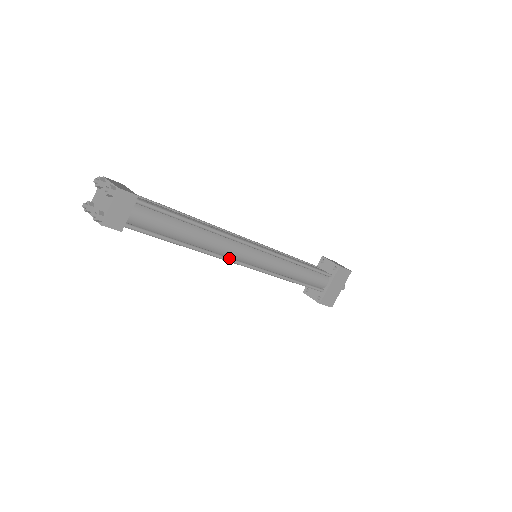
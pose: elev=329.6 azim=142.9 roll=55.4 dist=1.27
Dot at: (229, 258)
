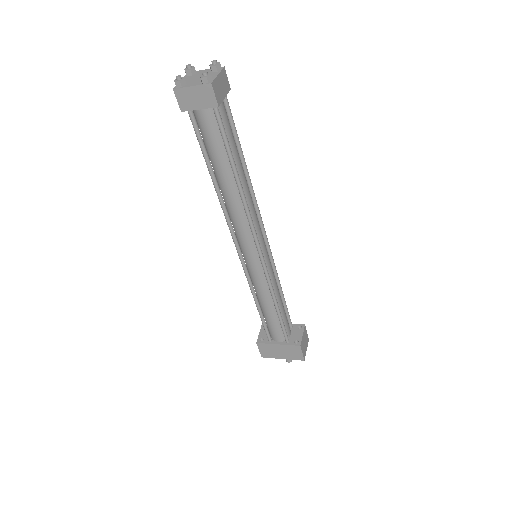
Dot at: (233, 229)
